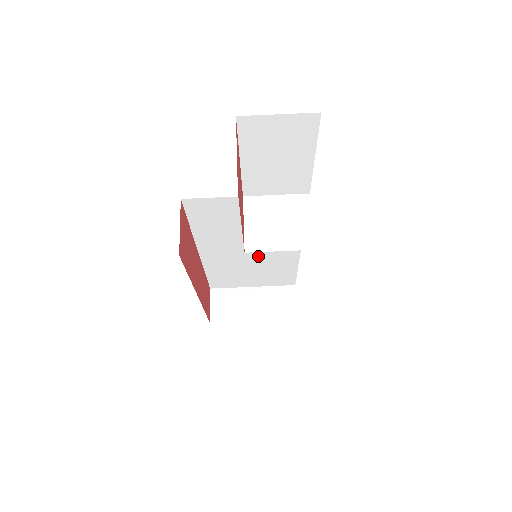
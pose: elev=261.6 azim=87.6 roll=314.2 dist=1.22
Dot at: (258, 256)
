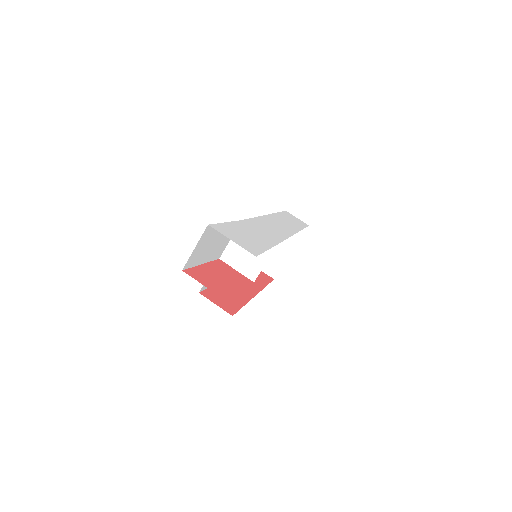
Dot at: occluded
